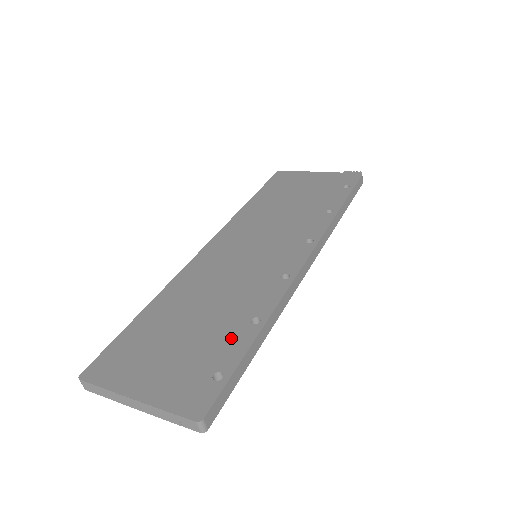
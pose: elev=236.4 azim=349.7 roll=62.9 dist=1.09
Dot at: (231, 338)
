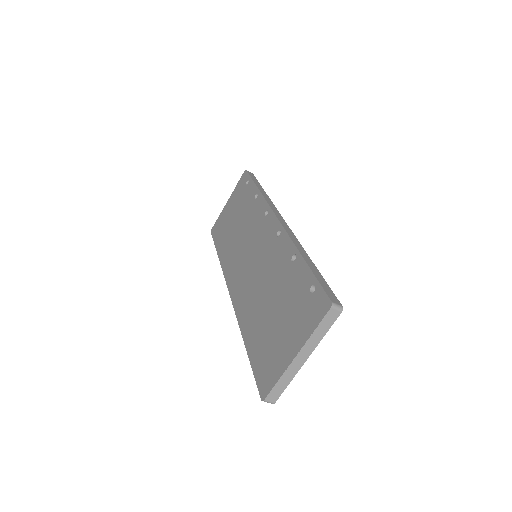
Dot at: (295, 277)
